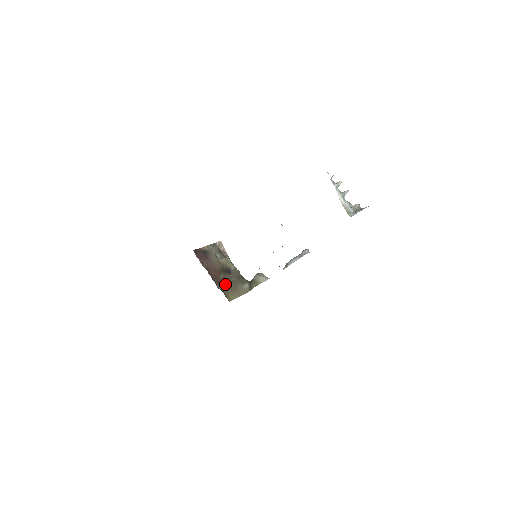
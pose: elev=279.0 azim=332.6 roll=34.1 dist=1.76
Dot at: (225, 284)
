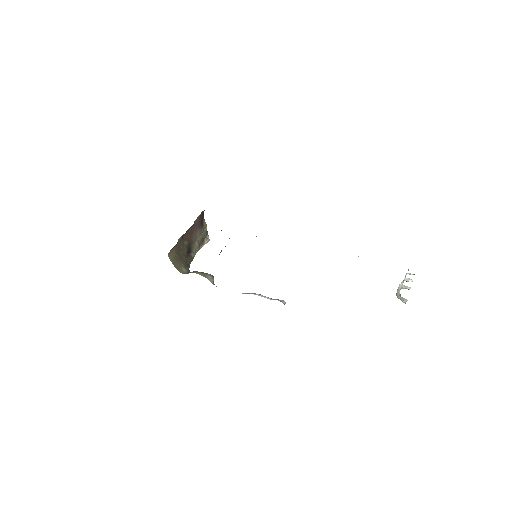
Dot at: (180, 247)
